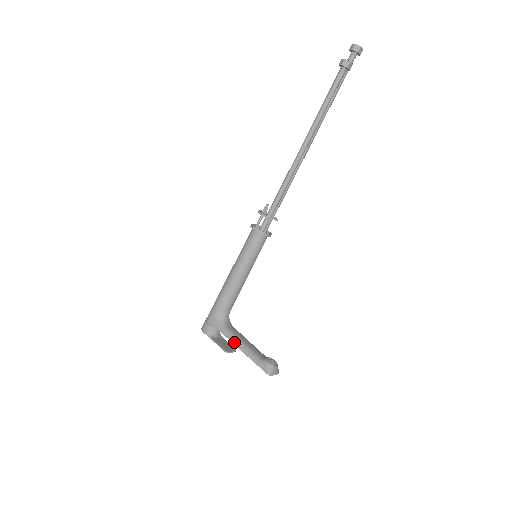
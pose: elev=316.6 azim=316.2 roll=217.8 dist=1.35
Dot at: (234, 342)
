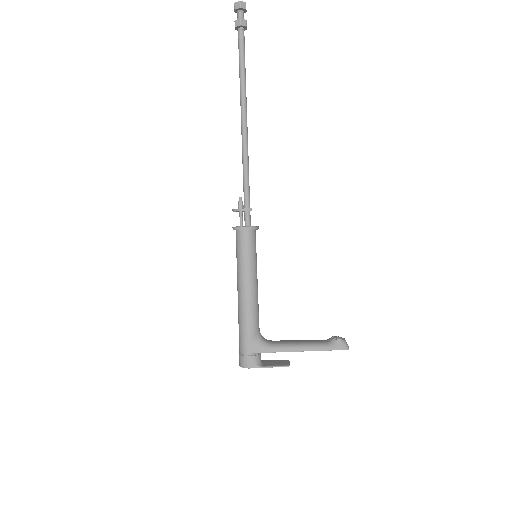
Dot at: (292, 350)
